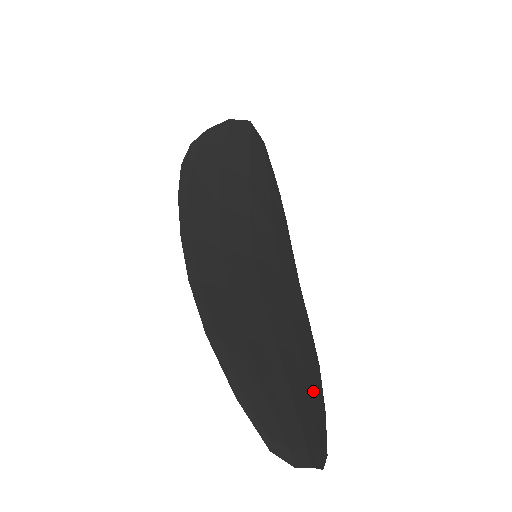
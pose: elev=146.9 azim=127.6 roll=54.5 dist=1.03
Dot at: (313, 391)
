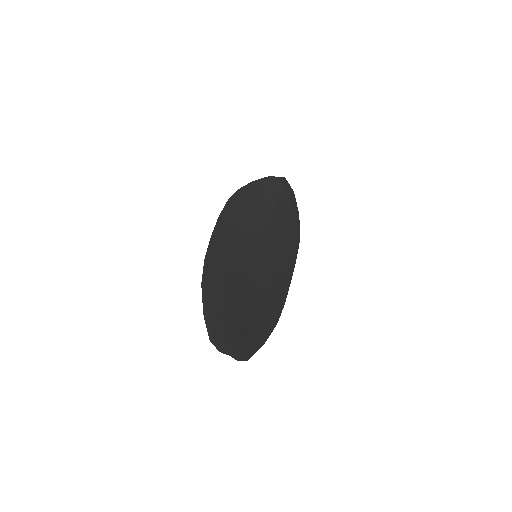
Dot at: (258, 331)
